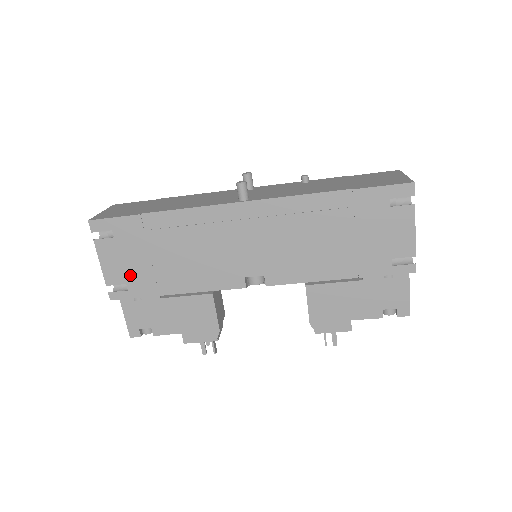
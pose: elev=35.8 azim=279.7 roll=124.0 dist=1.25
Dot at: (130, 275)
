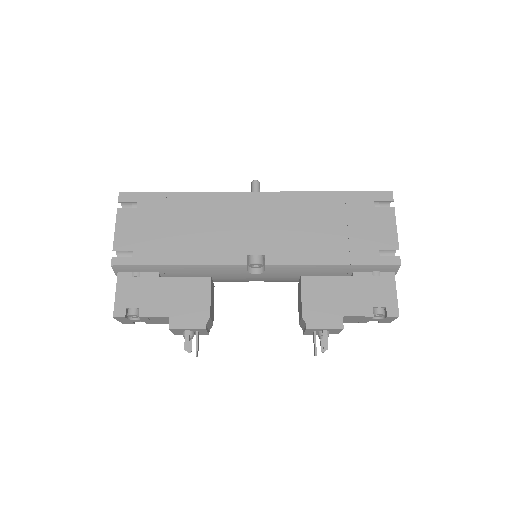
Dot at: (140, 243)
